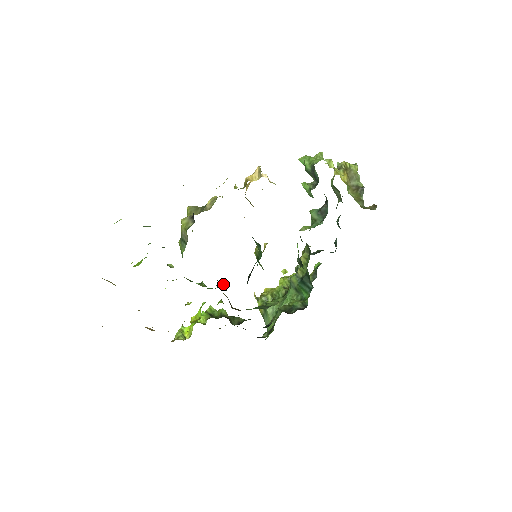
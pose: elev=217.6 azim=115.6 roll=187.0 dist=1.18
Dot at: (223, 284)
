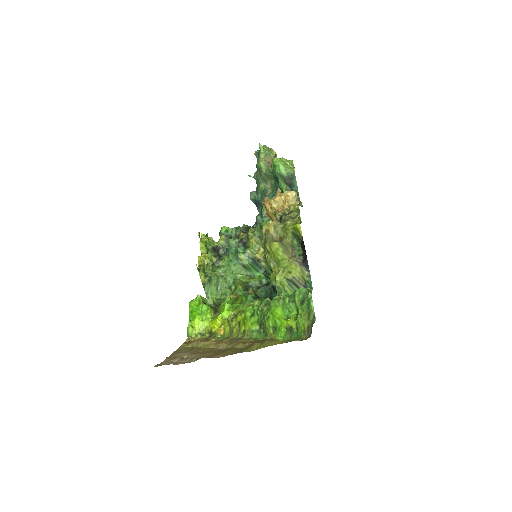
Dot at: (253, 291)
